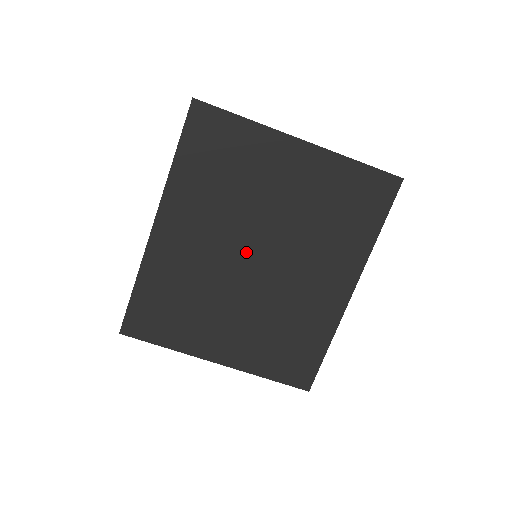
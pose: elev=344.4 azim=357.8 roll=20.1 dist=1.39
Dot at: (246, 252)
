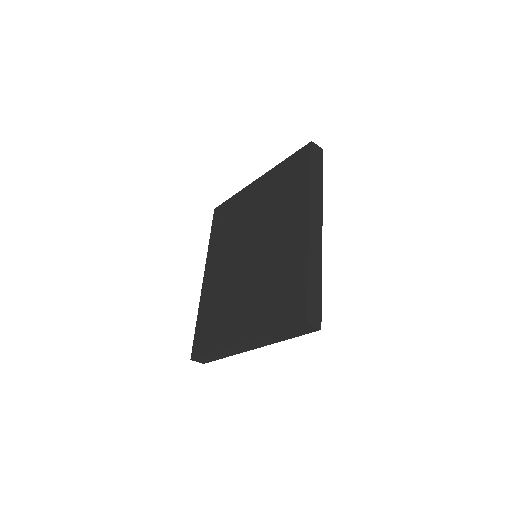
Dot at: (244, 254)
